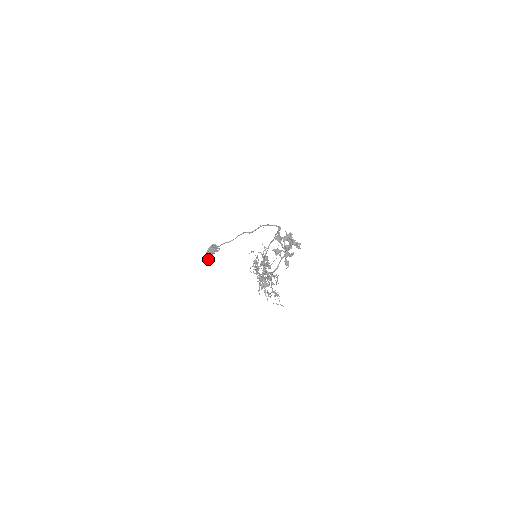
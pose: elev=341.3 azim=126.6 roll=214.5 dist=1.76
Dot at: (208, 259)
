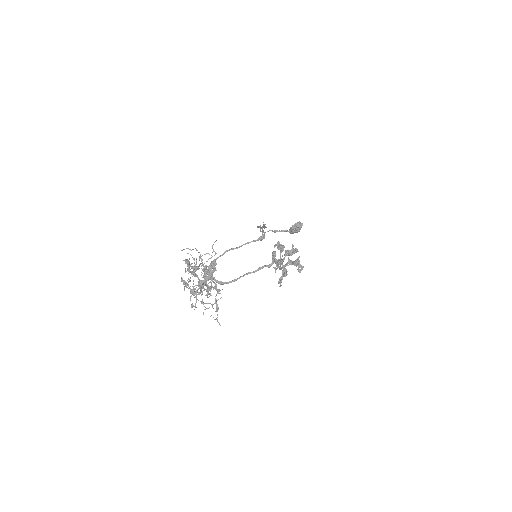
Dot at: occluded
